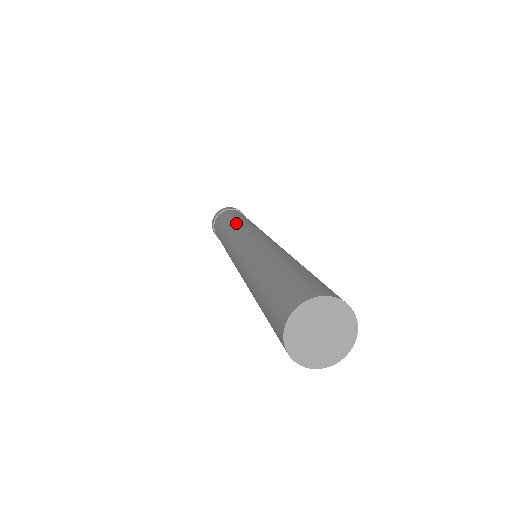
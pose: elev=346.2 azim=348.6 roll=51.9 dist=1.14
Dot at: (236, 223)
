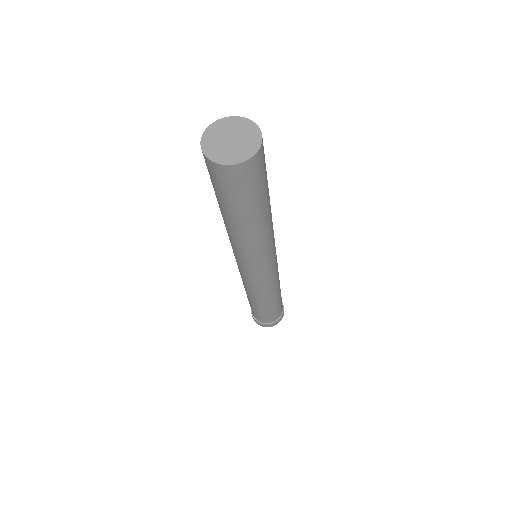
Dot at: occluded
